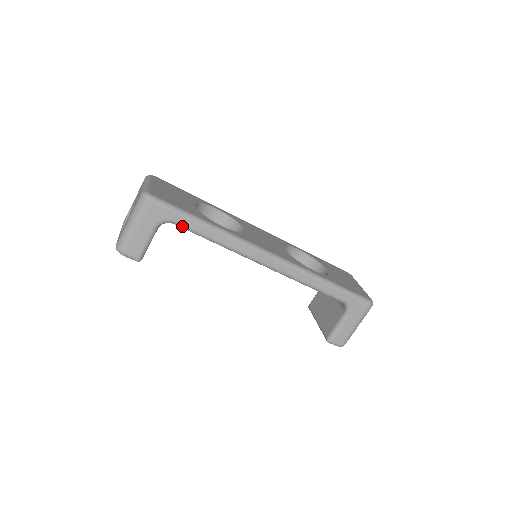
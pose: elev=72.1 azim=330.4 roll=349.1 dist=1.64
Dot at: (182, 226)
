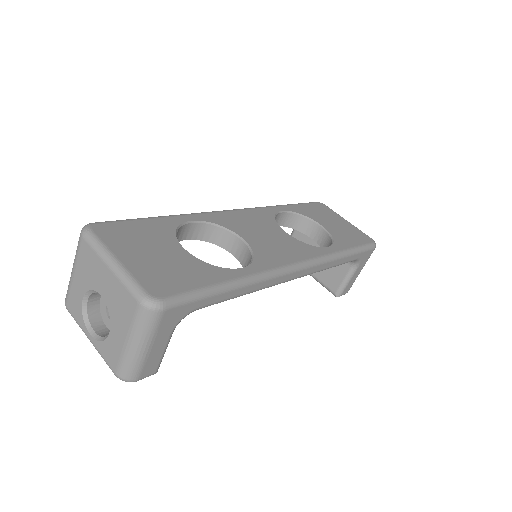
Dot at: occluded
